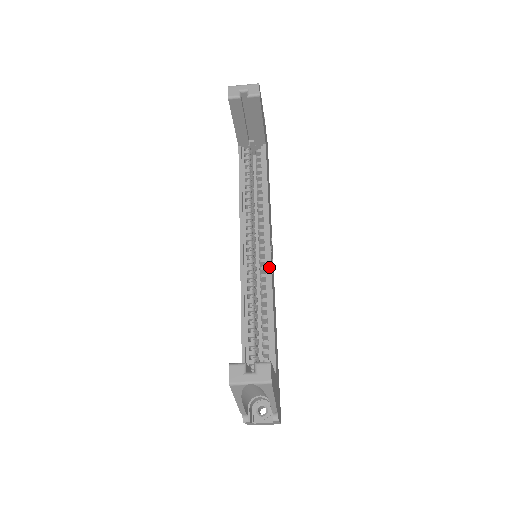
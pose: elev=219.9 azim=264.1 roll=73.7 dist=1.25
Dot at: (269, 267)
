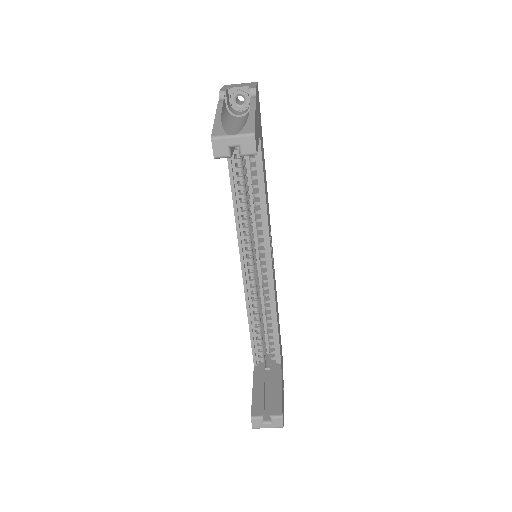
Dot at: (271, 283)
